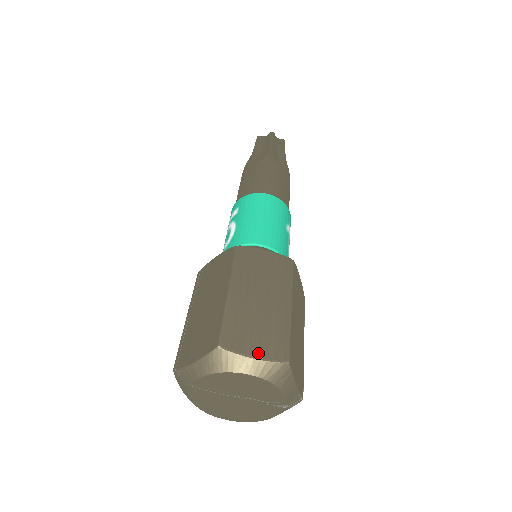
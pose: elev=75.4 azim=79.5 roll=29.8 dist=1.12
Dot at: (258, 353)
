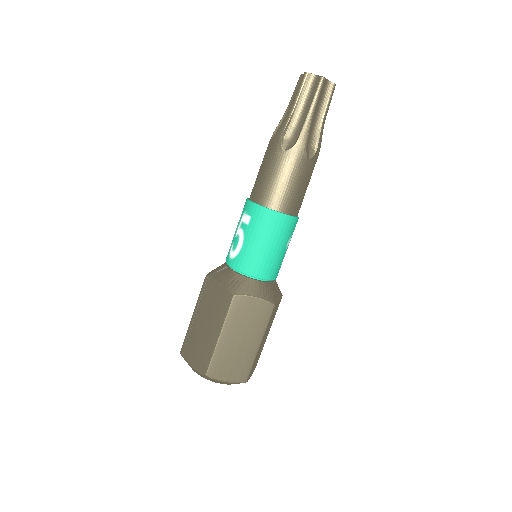
Dot at: (229, 379)
